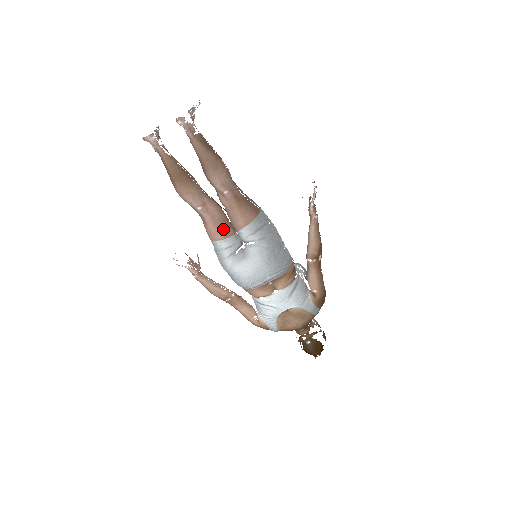
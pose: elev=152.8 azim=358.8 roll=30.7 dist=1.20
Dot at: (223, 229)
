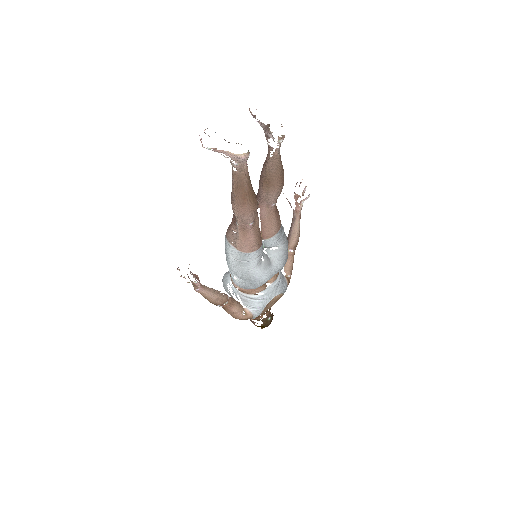
Dot at: (259, 240)
